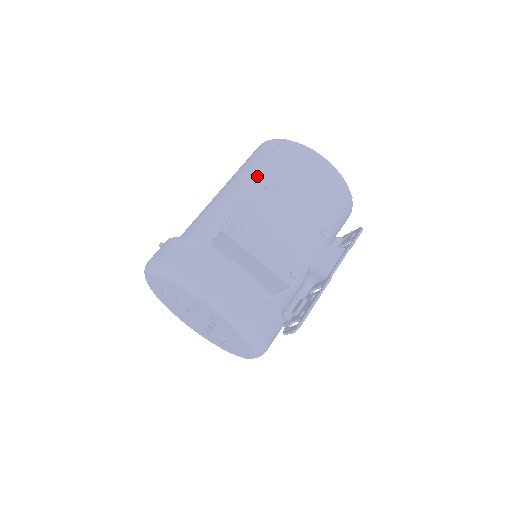
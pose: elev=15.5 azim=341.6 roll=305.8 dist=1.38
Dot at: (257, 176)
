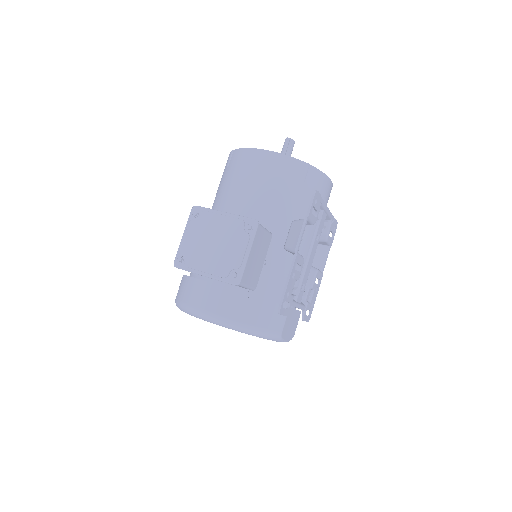
Dot at: (218, 196)
